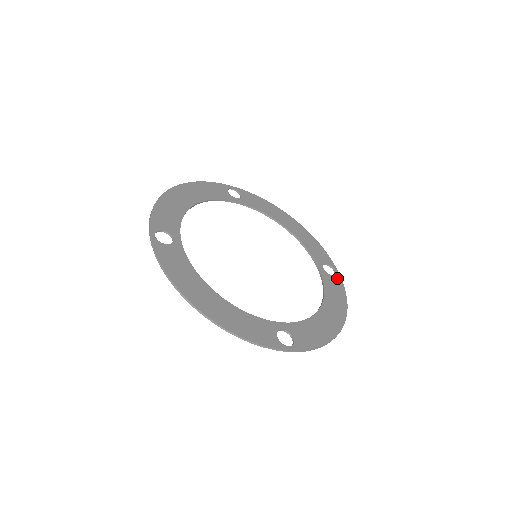
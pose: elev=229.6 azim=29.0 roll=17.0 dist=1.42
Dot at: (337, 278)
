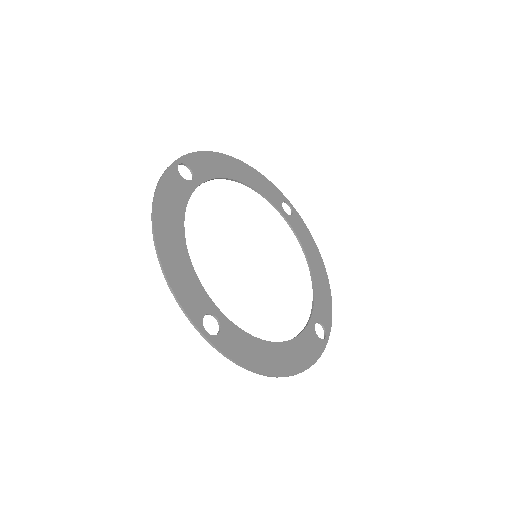
Dot at: (295, 214)
